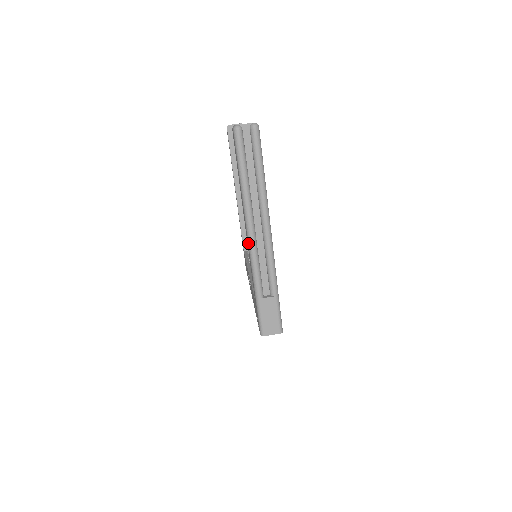
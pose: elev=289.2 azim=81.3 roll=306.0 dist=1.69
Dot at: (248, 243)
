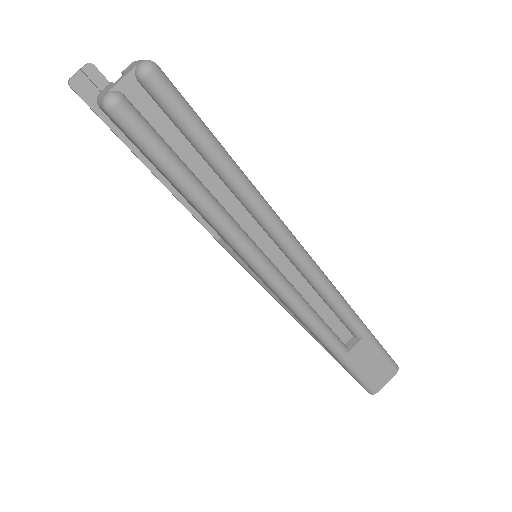
Dot at: occluded
